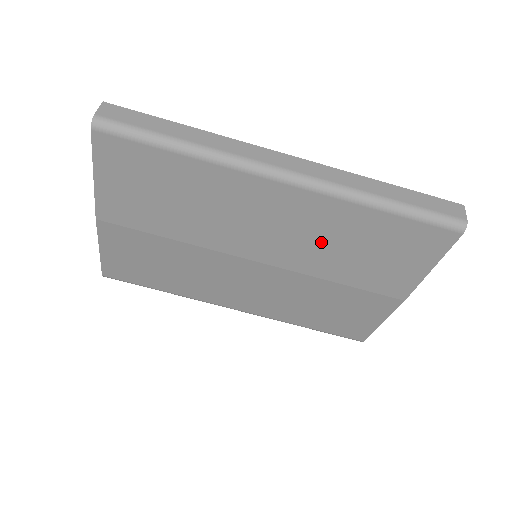
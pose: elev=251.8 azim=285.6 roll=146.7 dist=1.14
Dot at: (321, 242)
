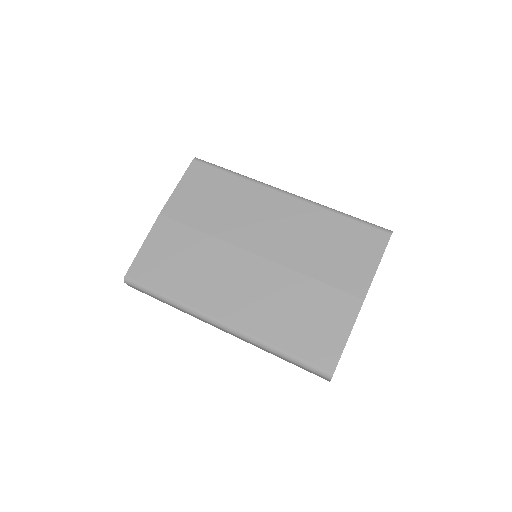
Dot at: (304, 238)
